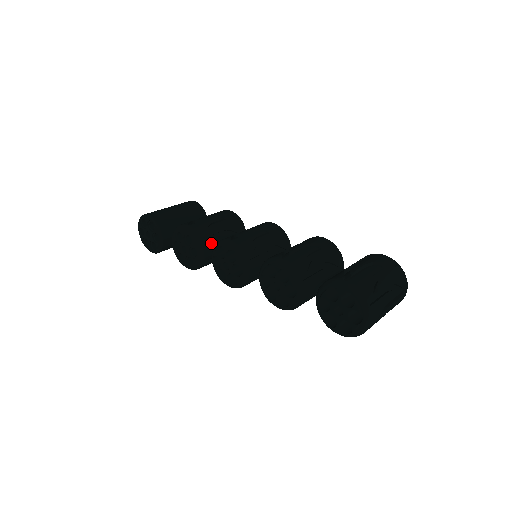
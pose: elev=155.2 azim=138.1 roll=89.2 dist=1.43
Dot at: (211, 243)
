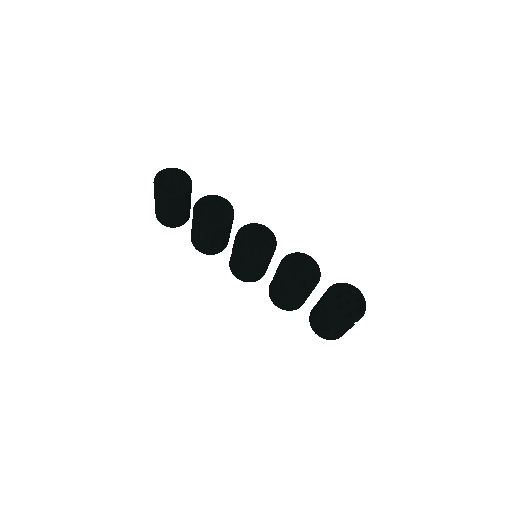
Dot at: occluded
